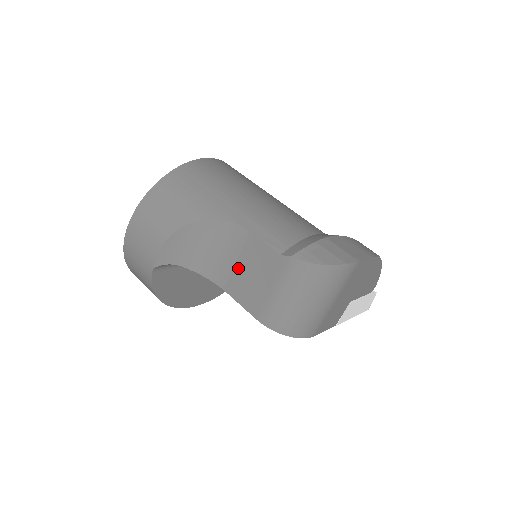
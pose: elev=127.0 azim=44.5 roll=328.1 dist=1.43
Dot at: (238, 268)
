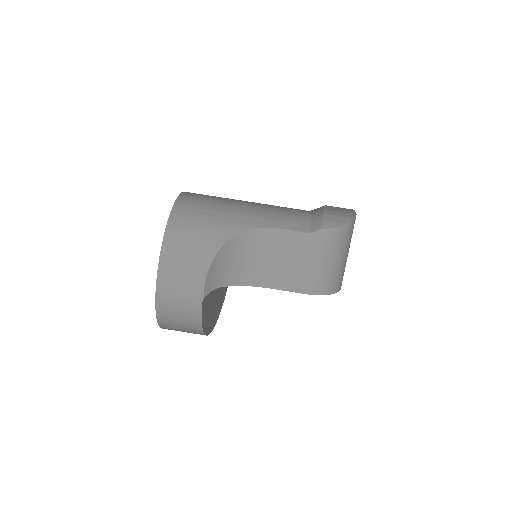
Dot at: (274, 262)
